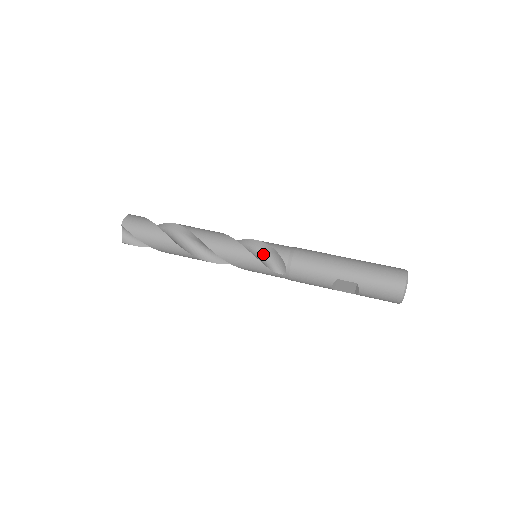
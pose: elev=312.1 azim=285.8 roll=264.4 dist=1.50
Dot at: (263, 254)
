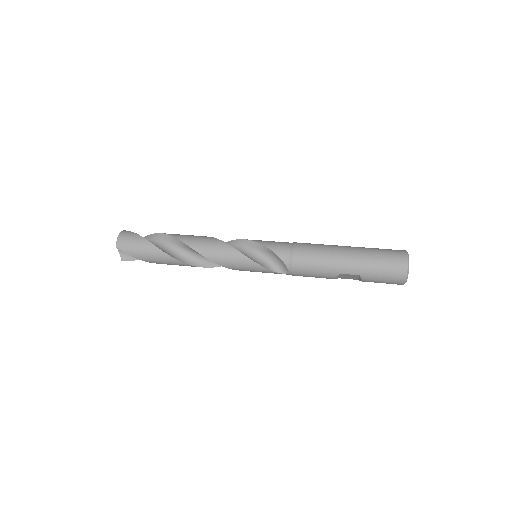
Dot at: (263, 255)
